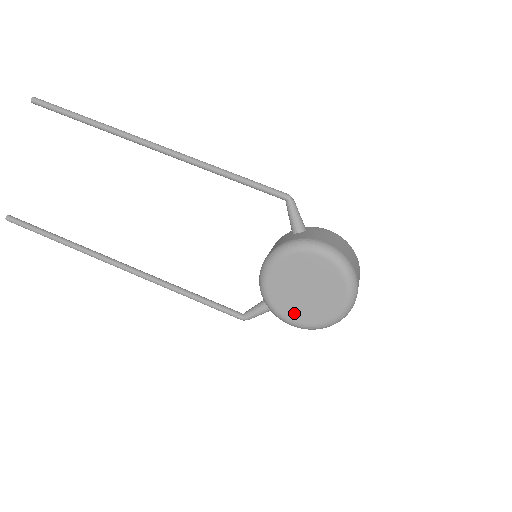
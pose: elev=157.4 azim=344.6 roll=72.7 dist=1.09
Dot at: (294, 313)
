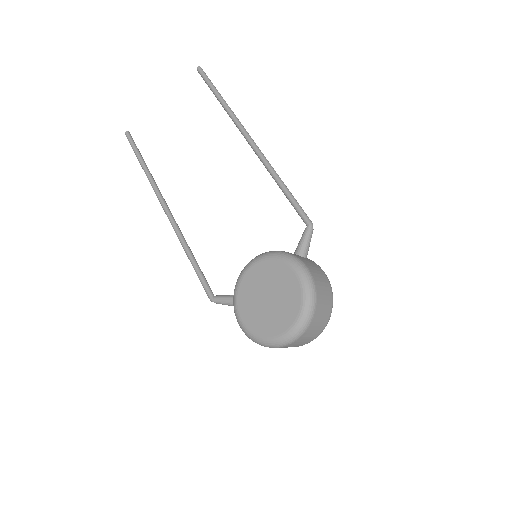
Dot at: (247, 314)
